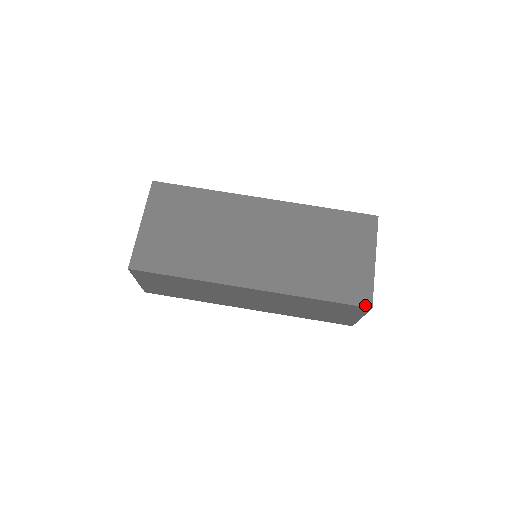
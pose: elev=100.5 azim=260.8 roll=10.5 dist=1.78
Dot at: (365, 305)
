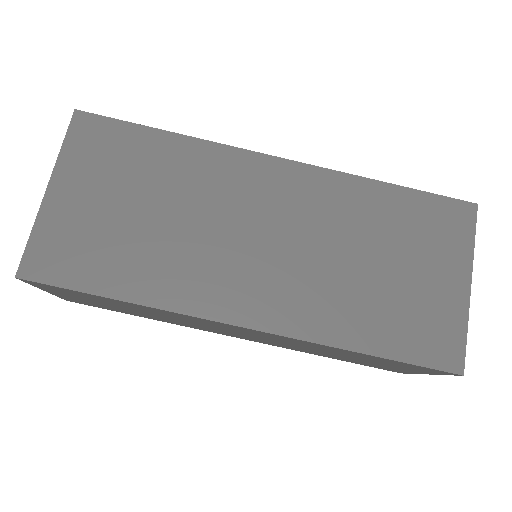
Dot at: (451, 369)
